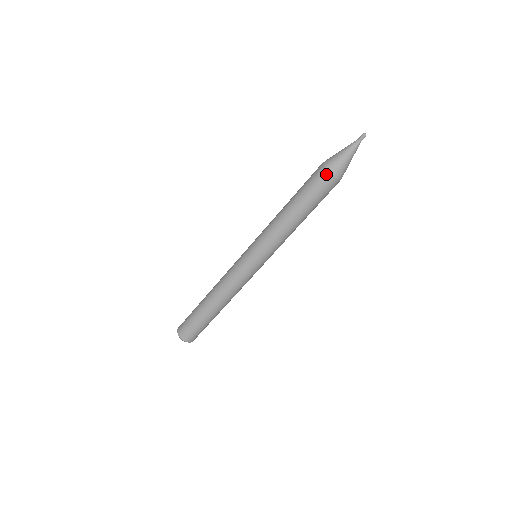
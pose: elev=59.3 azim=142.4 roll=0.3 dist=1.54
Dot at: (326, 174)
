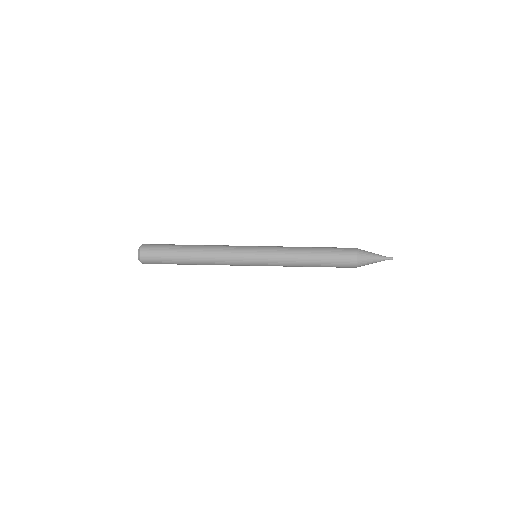
Dot at: (353, 248)
